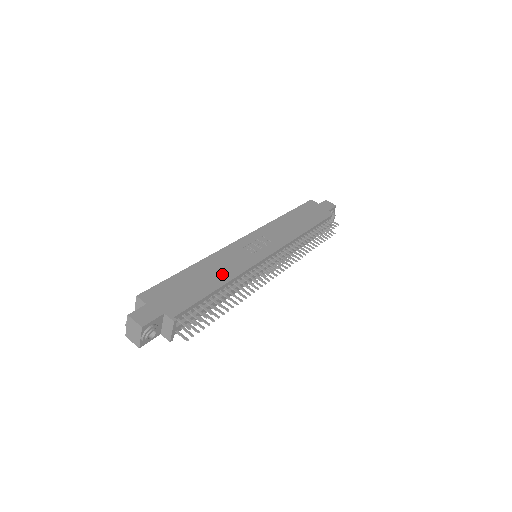
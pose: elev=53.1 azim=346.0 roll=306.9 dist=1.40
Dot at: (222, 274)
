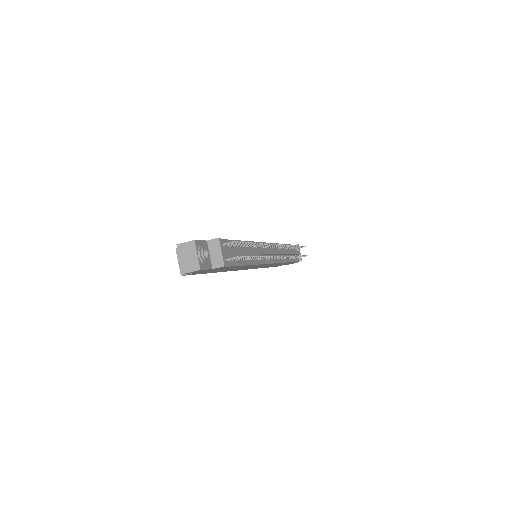
Dot at: occluded
